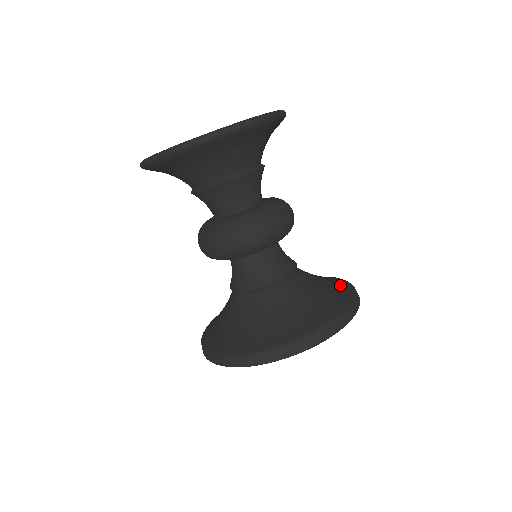
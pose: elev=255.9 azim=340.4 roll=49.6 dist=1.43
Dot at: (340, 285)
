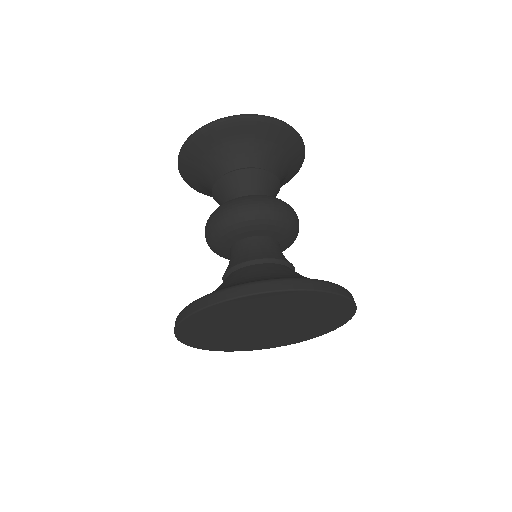
Dot at: occluded
